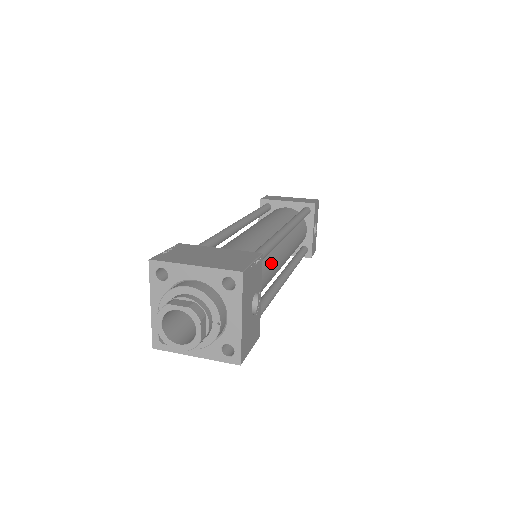
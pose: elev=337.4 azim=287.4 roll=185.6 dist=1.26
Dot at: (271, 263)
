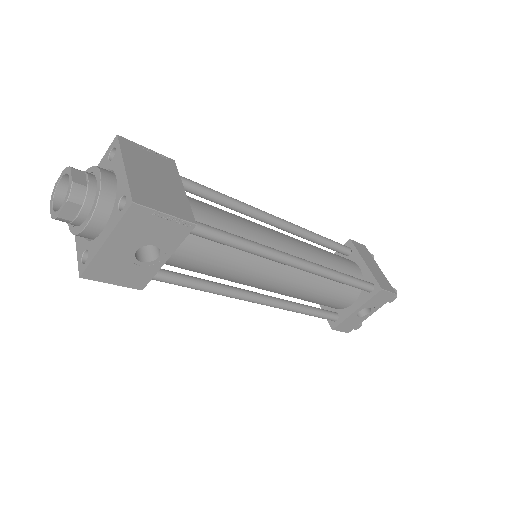
Dot at: (238, 263)
